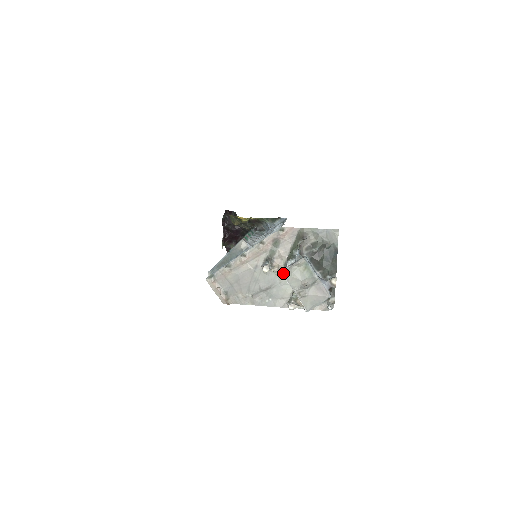
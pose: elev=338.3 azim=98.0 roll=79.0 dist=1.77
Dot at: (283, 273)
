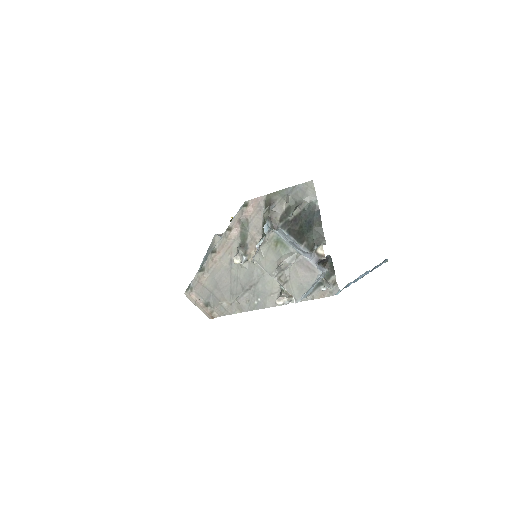
Dot at: (253, 258)
